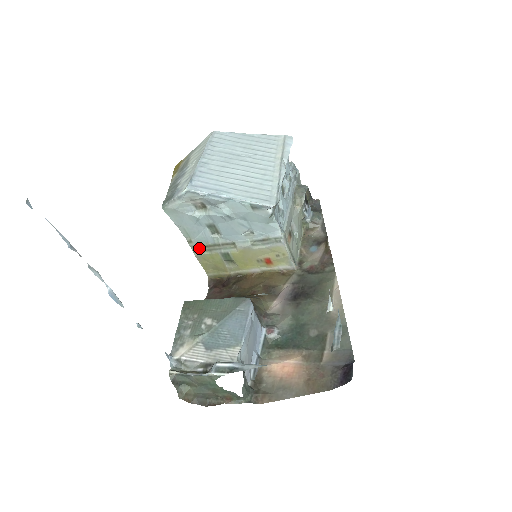
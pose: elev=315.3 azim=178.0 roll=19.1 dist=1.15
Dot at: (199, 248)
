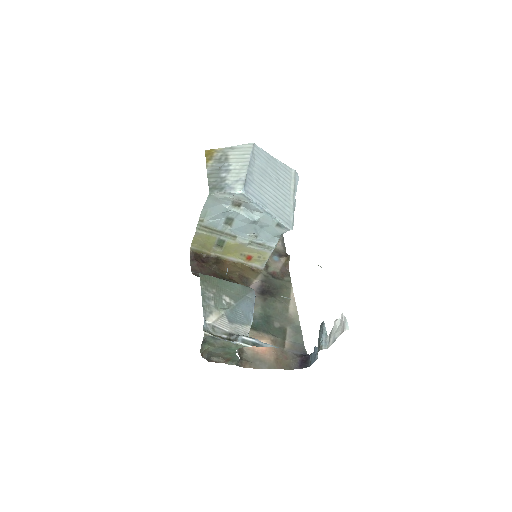
Dot at: (204, 228)
